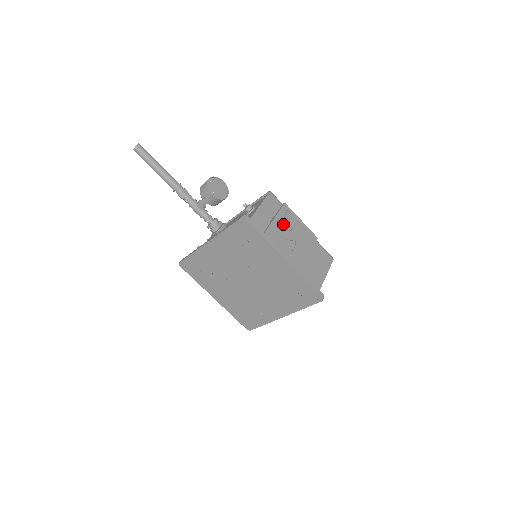
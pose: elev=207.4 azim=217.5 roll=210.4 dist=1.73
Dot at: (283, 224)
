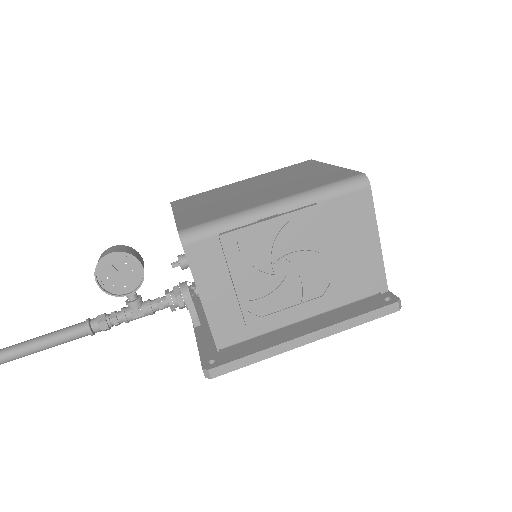
Dot at: (253, 272)
